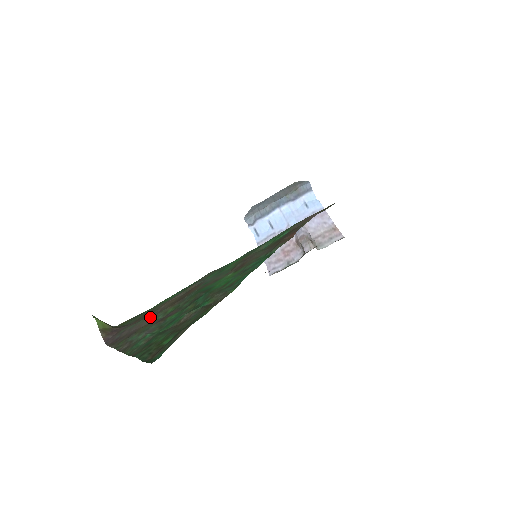
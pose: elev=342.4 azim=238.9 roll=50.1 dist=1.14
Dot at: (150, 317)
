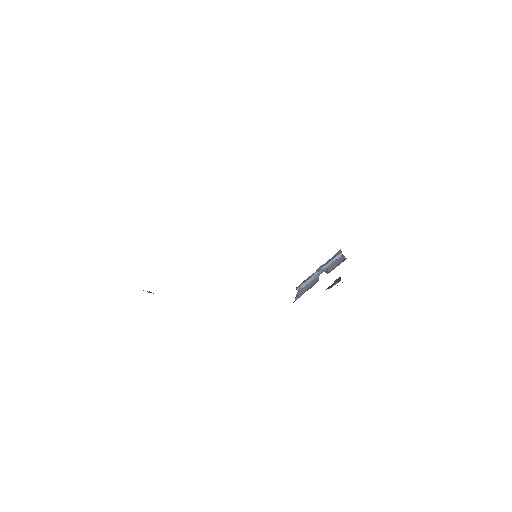
Dot at: occluded
